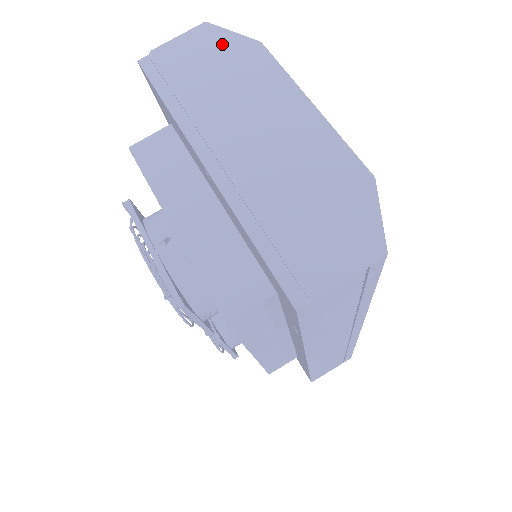
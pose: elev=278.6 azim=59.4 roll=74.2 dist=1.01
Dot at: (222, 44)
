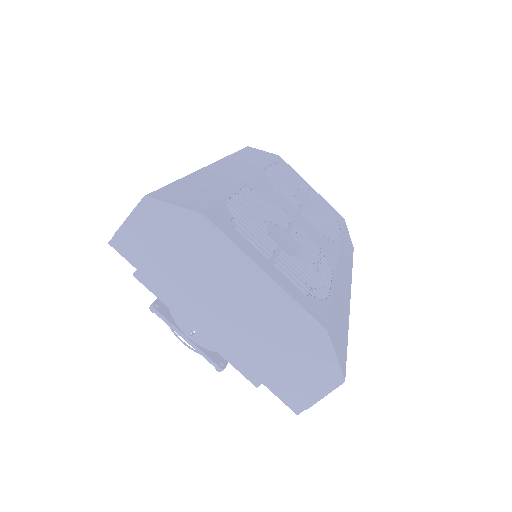
Dot at: (170, 220)
